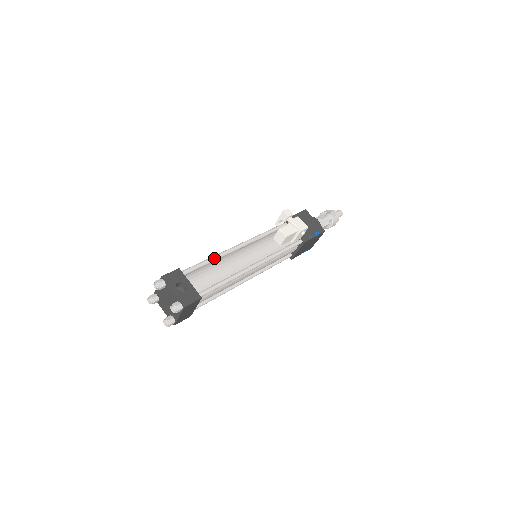
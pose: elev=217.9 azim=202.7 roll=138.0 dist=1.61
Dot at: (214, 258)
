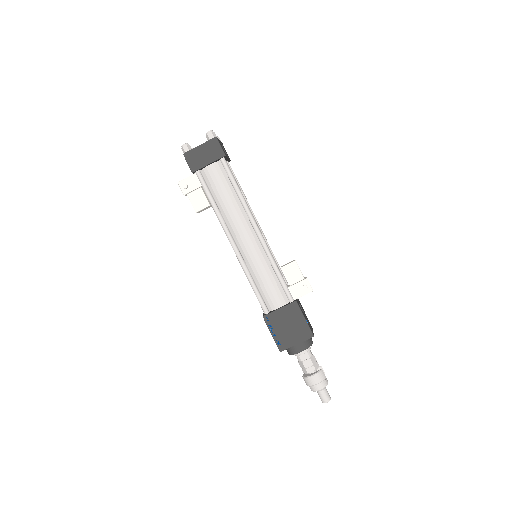
Dot at: occluded
